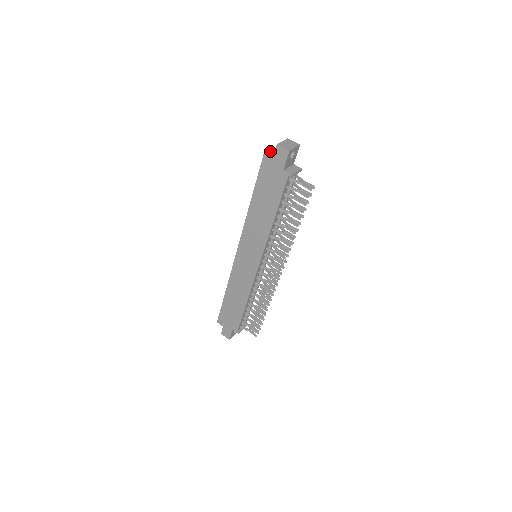
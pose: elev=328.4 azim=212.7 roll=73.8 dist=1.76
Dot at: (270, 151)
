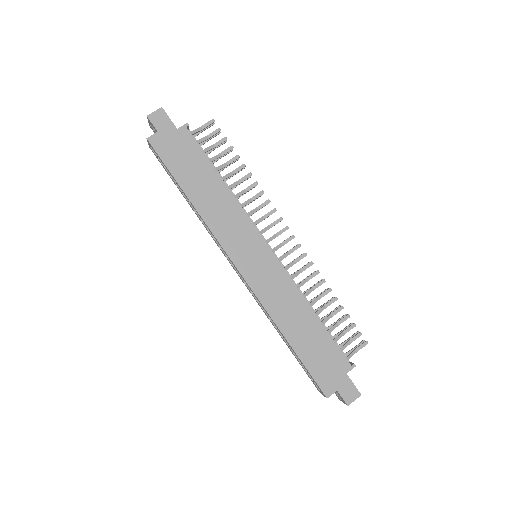
Dot at: occluded
